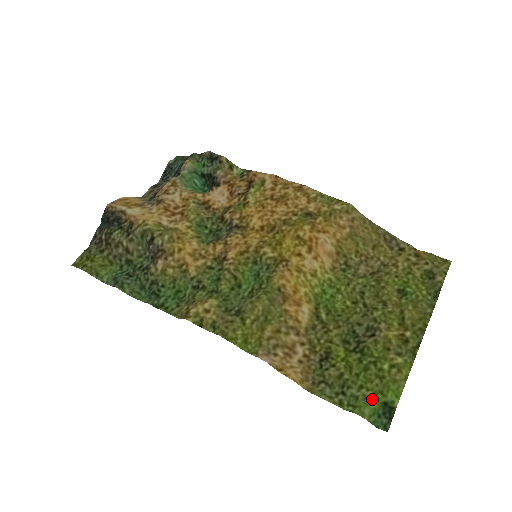
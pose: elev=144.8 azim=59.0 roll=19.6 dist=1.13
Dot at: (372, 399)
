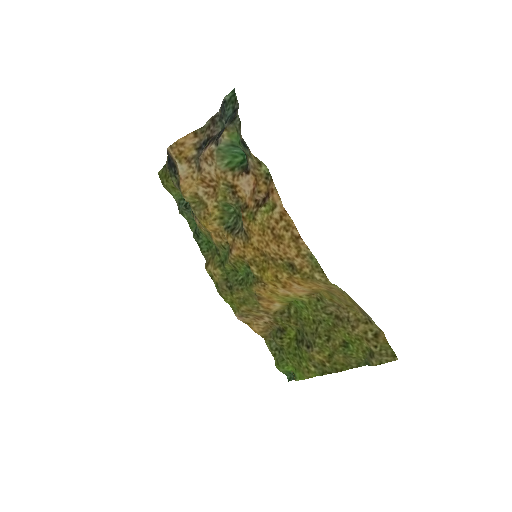
Dot at: (290, 367)
